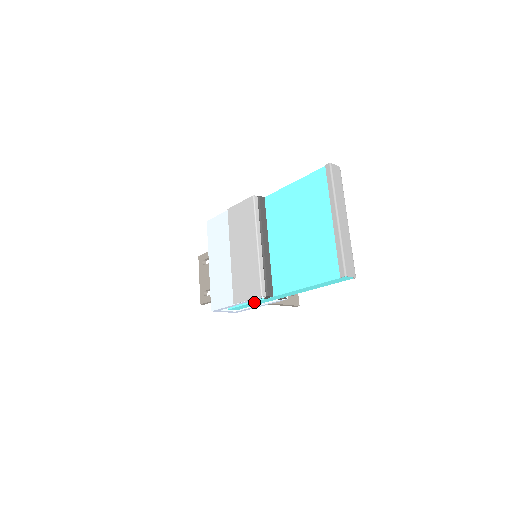
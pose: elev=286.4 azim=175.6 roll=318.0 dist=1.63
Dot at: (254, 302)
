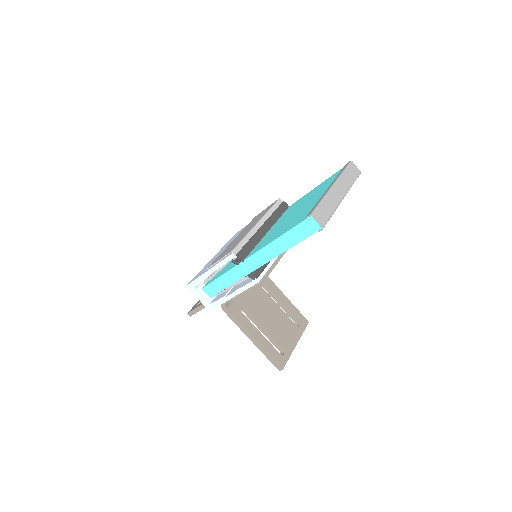
Dot at: (226, 274)
